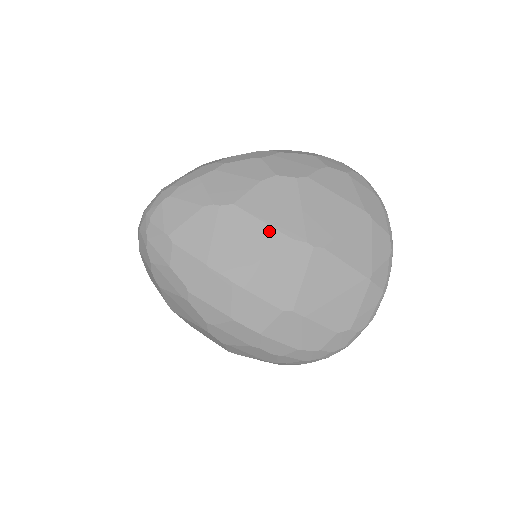
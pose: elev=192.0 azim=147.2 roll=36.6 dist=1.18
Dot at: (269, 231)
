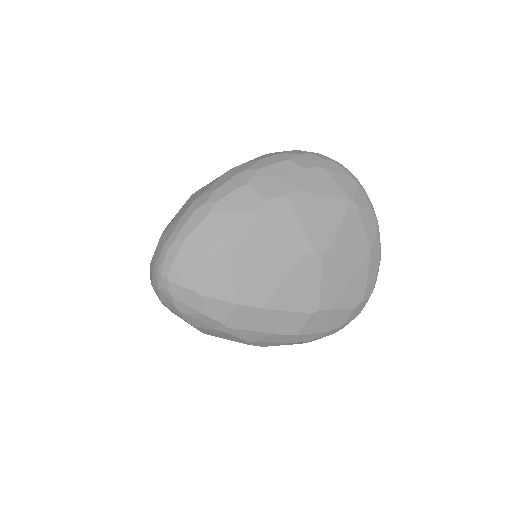
Dot at: (281, 256)
